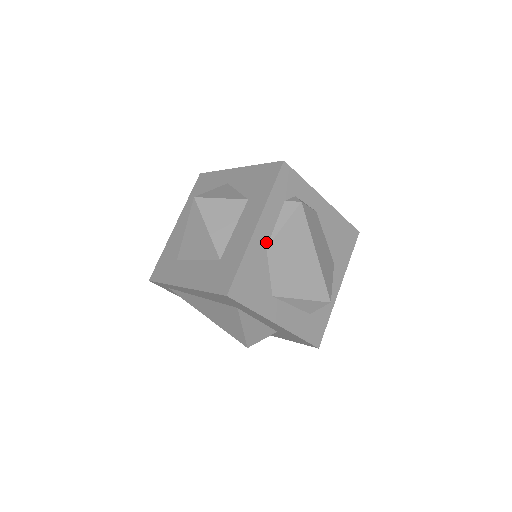
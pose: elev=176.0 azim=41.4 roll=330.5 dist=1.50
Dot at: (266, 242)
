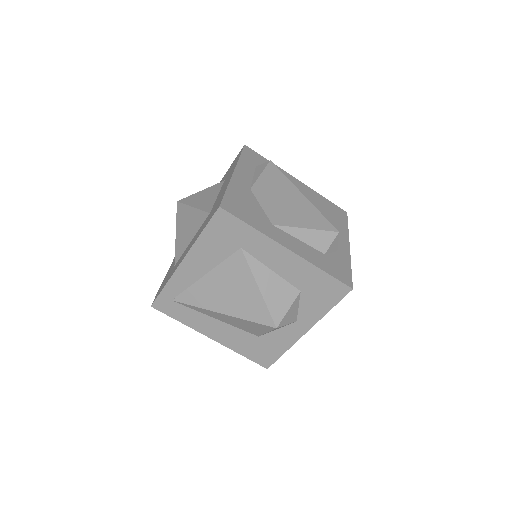
Dot at: (248, 185)
